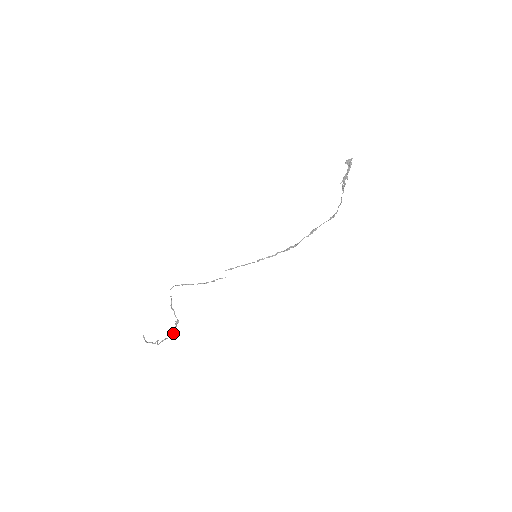
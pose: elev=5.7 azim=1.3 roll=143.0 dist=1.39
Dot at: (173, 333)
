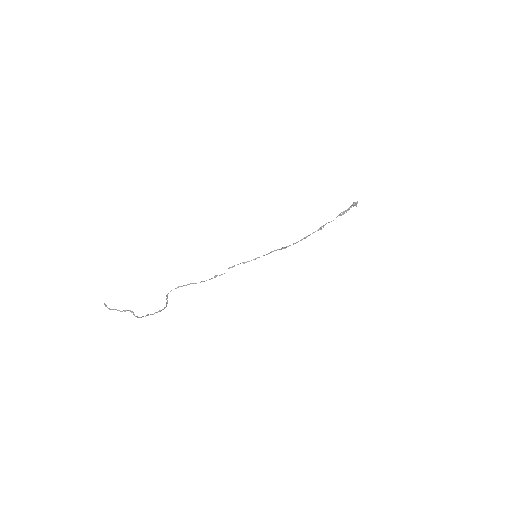
Dot at: (160, 311)
